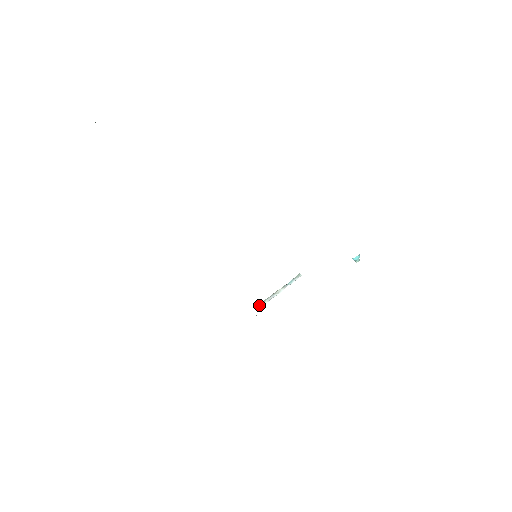
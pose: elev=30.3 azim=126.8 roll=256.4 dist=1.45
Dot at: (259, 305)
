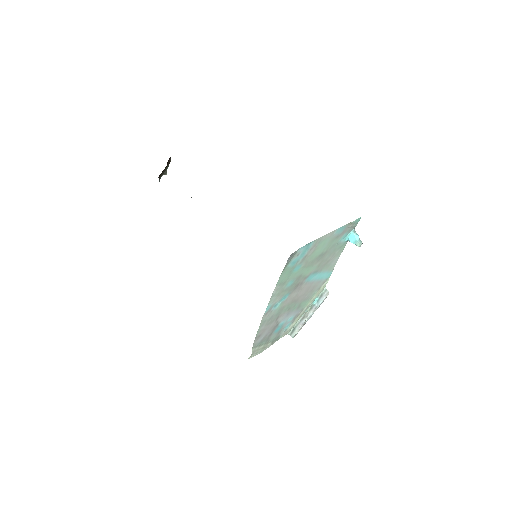
Dot at: (290, 335)
